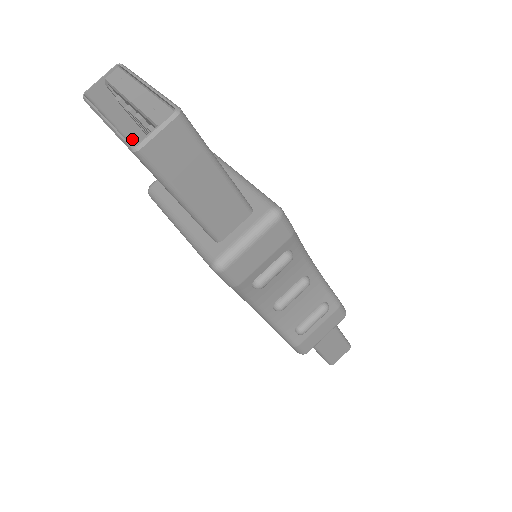
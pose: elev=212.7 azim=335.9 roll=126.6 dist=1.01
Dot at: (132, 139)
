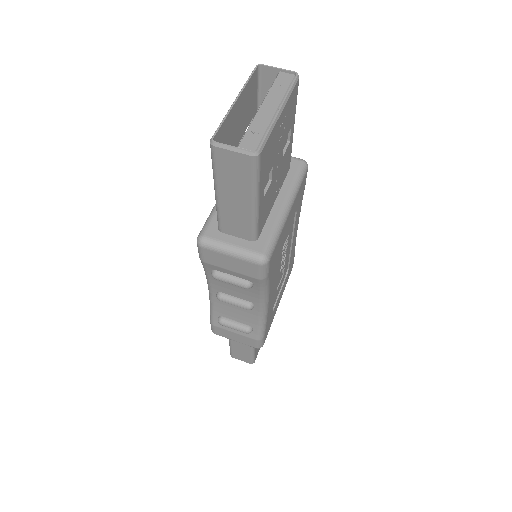
Dot at: occluded
